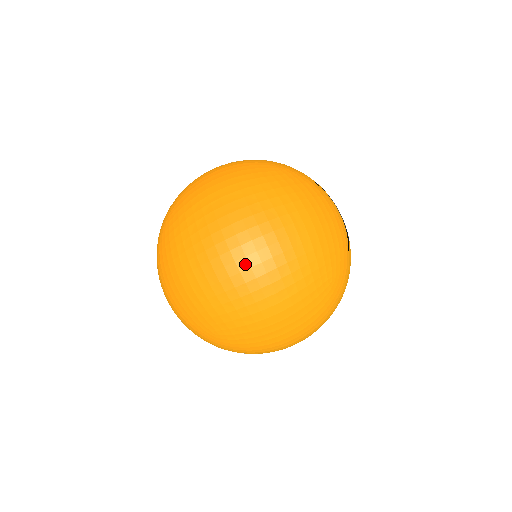
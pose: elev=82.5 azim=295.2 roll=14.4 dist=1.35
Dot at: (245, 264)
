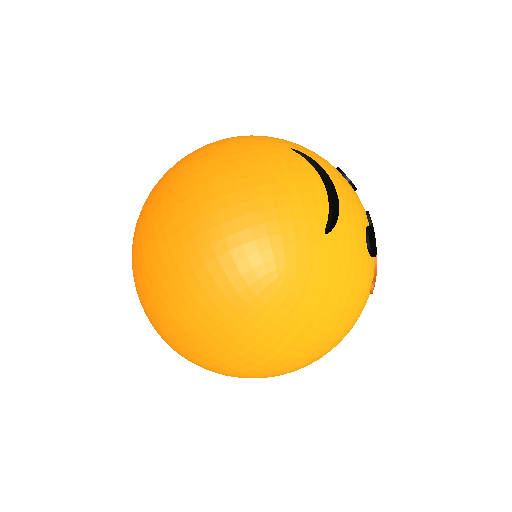
Dot at: (158, 256)
